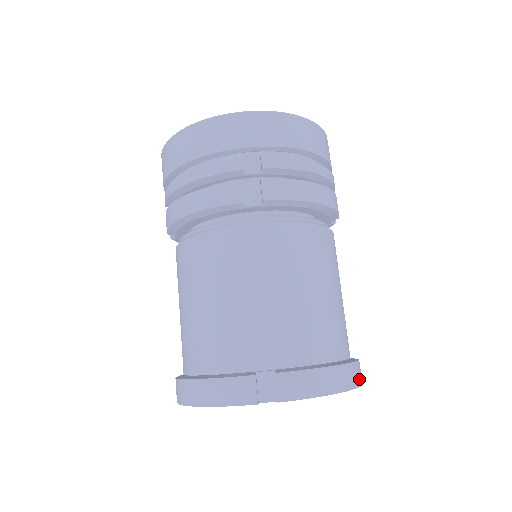
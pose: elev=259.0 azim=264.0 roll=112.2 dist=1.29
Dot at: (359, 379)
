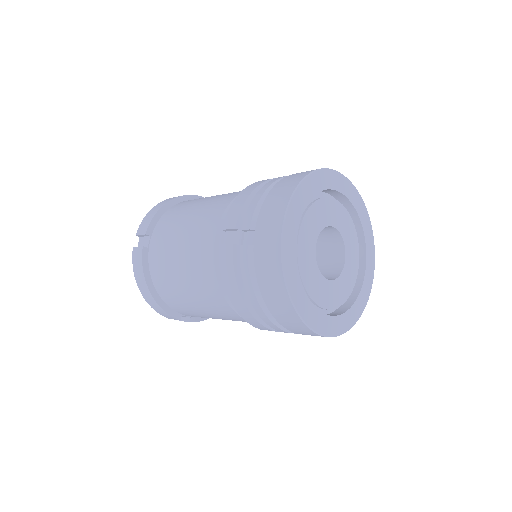
Dot at: occluded
